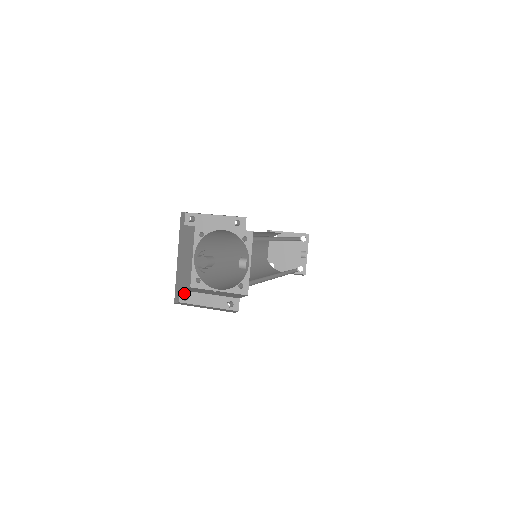
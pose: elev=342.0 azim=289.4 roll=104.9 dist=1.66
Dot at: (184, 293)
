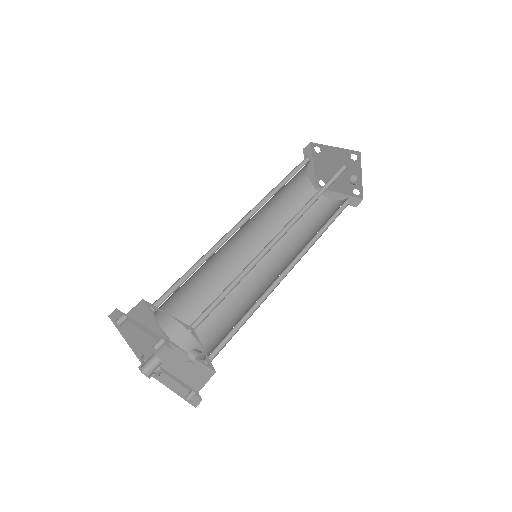
Dot at: occluded
